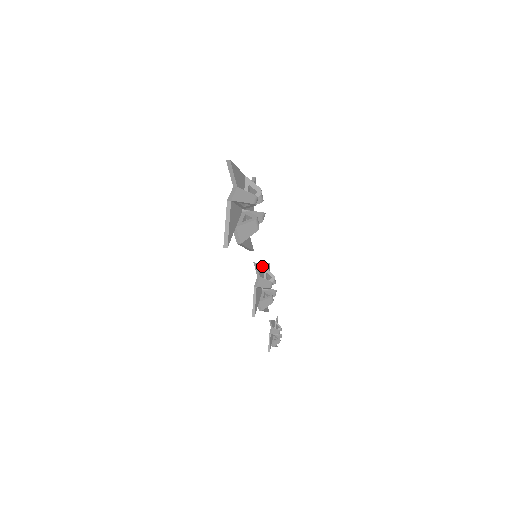
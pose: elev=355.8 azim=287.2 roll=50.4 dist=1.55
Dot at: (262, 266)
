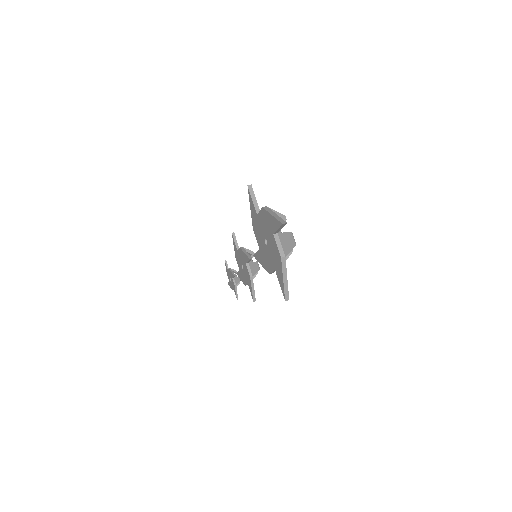
Dot at: (244, 250)
